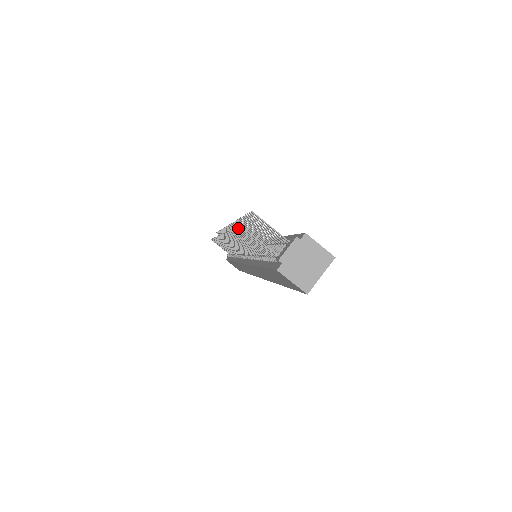
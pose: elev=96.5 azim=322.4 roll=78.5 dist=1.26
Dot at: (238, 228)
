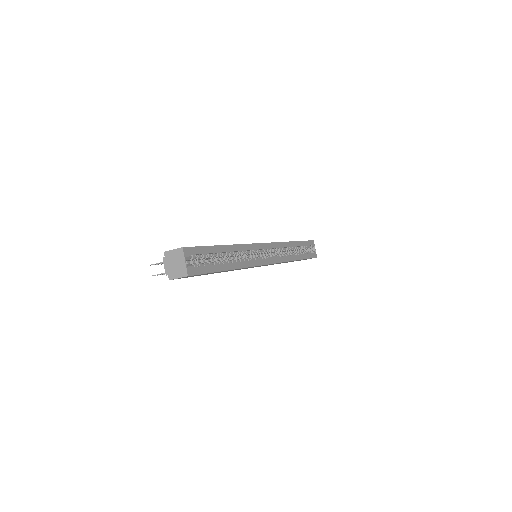
Dot at: (163, 274)
